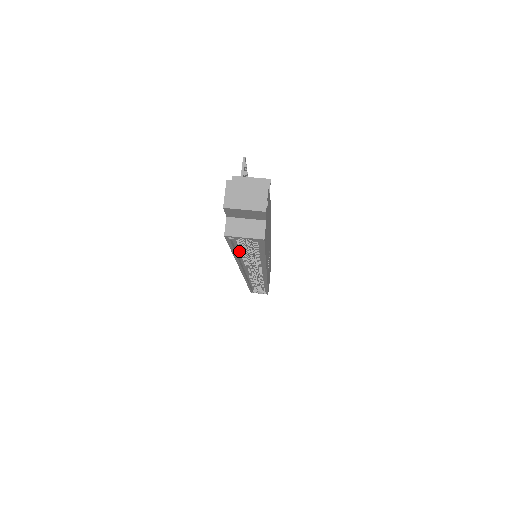
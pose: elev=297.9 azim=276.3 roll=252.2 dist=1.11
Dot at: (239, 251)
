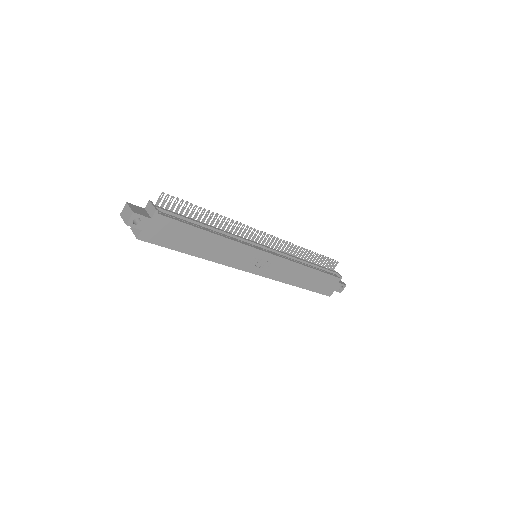
Dot at: occluded
